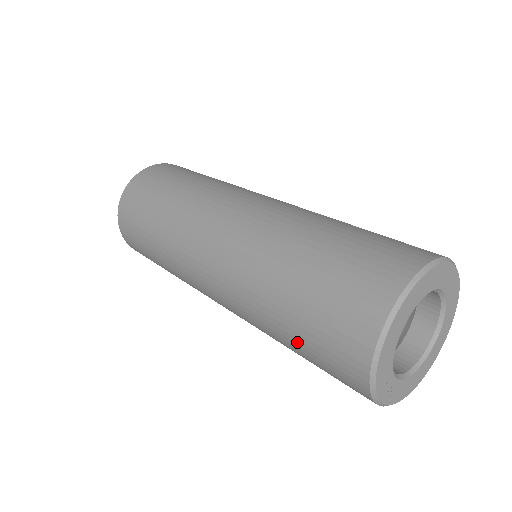
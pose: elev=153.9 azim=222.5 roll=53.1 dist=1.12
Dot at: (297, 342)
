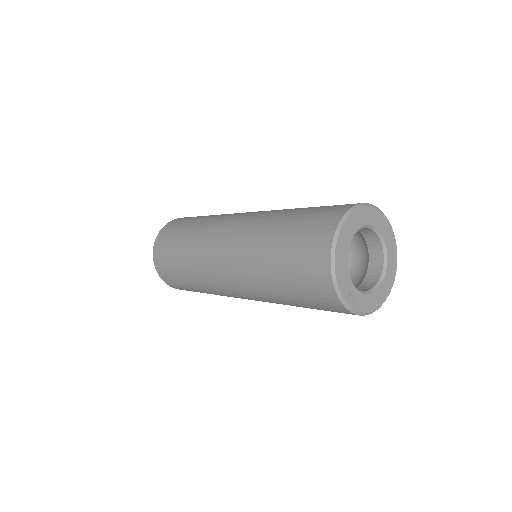
Dot at: (286, 282)
